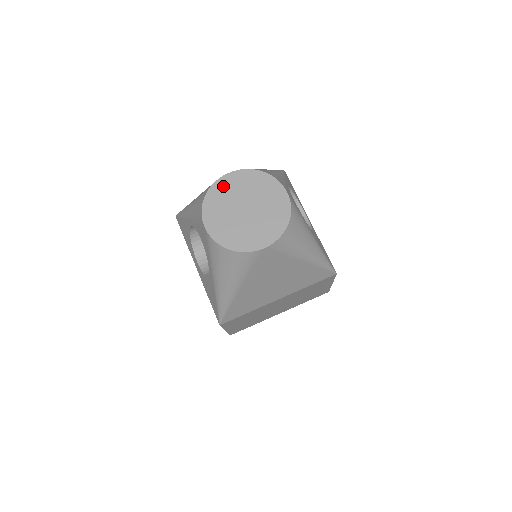
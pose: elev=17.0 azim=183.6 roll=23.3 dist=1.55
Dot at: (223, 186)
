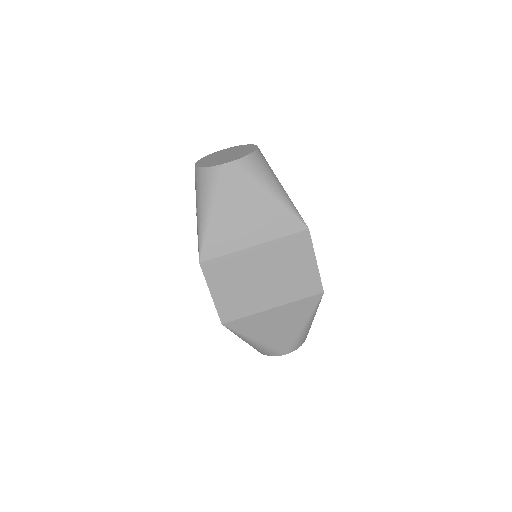
Dot at: (216, 153)
